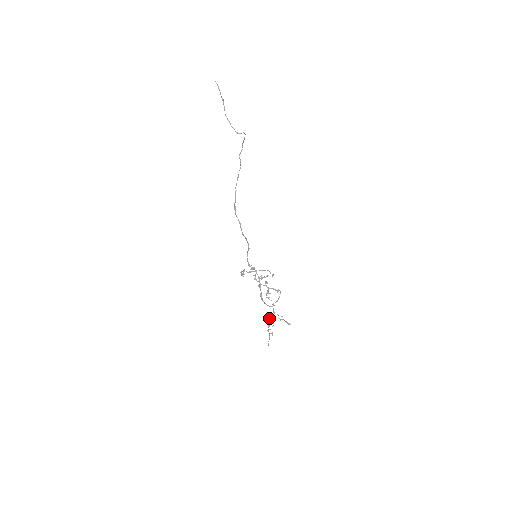
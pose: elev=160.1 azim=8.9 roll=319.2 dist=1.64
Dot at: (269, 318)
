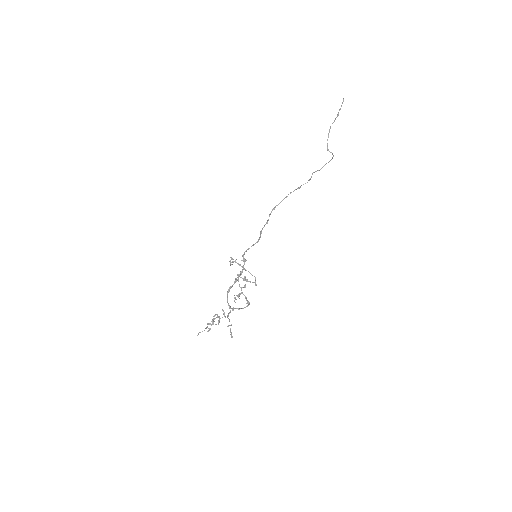
Dot at: (219, 316)
